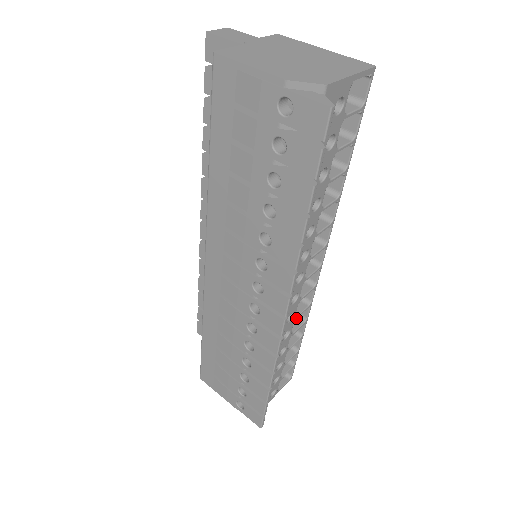
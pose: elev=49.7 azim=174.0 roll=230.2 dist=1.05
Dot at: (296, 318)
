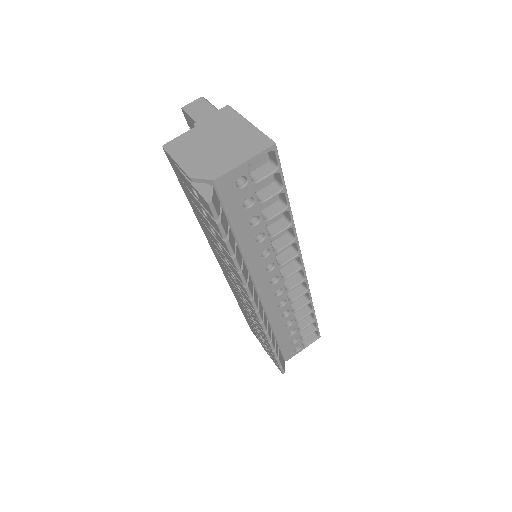
Dot at: (292, 302)
